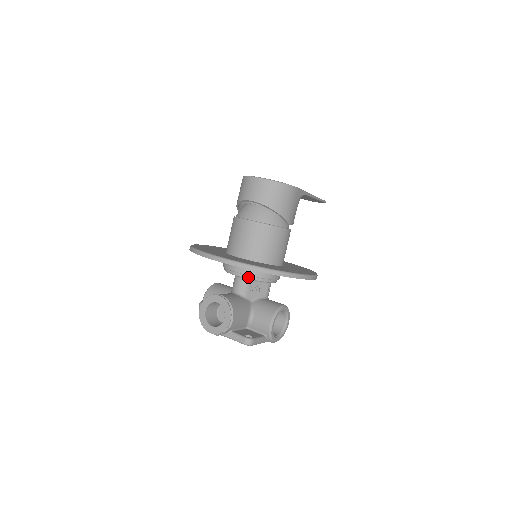
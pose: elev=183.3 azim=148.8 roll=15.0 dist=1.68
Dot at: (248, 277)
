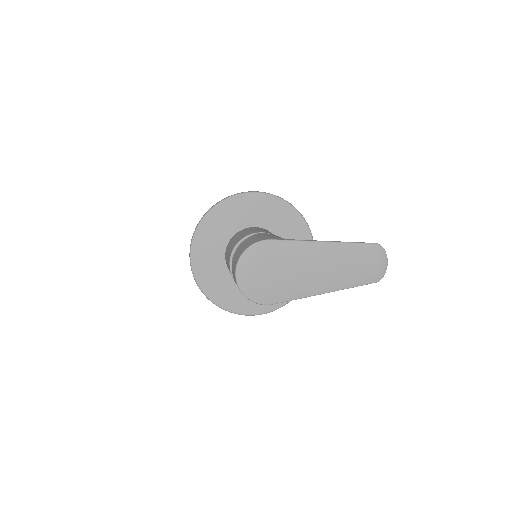
Dot at: occluded
